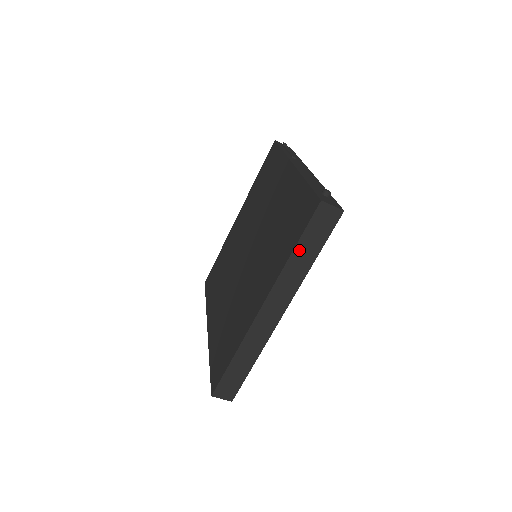
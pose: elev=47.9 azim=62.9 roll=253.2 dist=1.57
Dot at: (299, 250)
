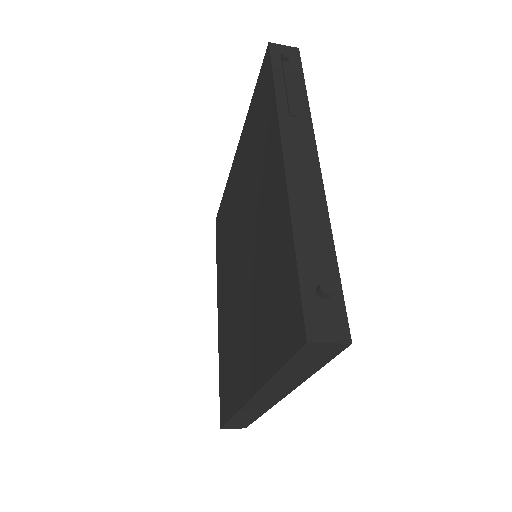
Dot at: (286, 371)
